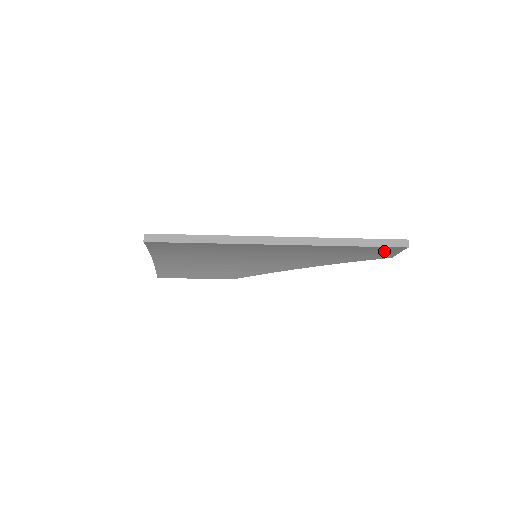
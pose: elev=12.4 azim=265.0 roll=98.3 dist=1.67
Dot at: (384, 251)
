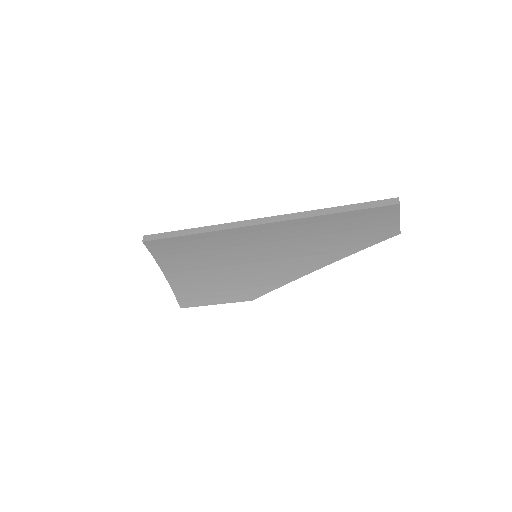
Dot at: (380, 220)
